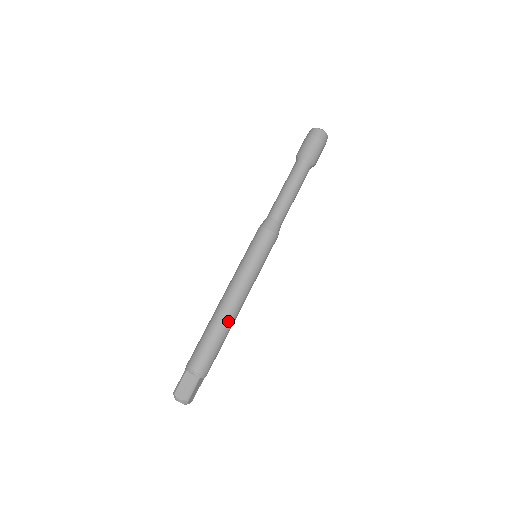
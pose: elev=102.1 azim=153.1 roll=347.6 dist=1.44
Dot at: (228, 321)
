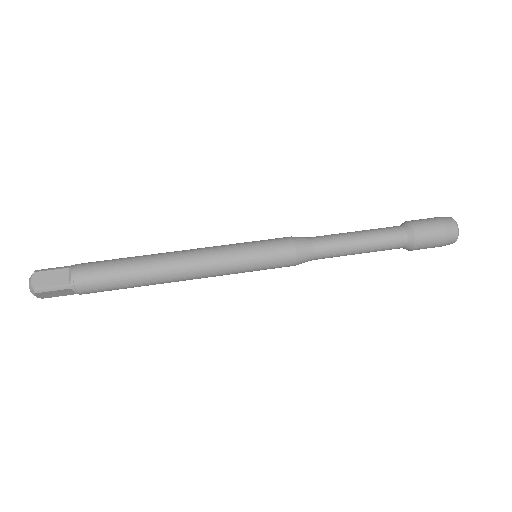
Dot at: (157, 275)
